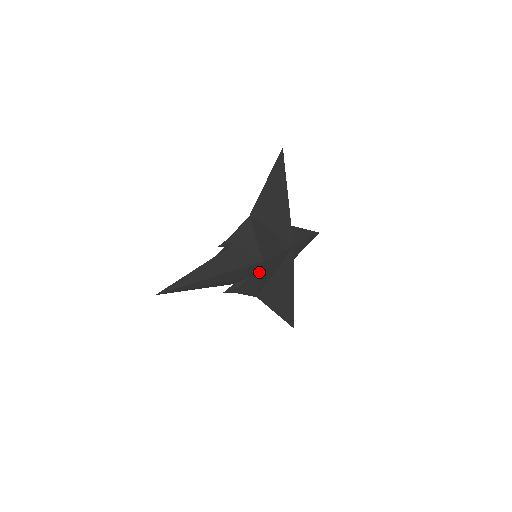
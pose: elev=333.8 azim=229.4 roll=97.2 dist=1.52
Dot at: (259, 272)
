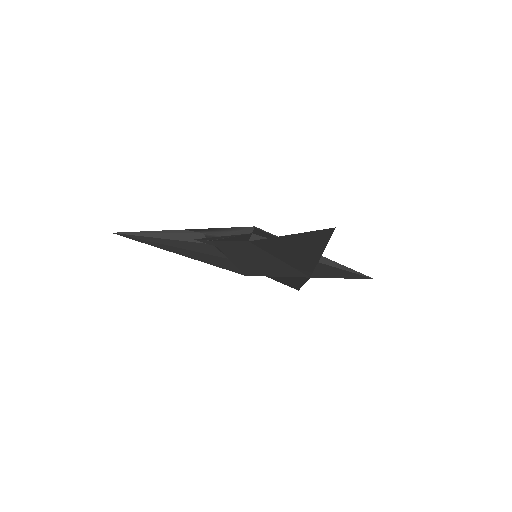
Dot at: occluded
